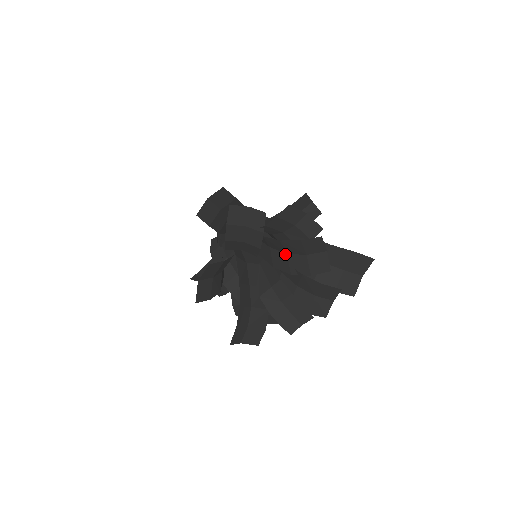
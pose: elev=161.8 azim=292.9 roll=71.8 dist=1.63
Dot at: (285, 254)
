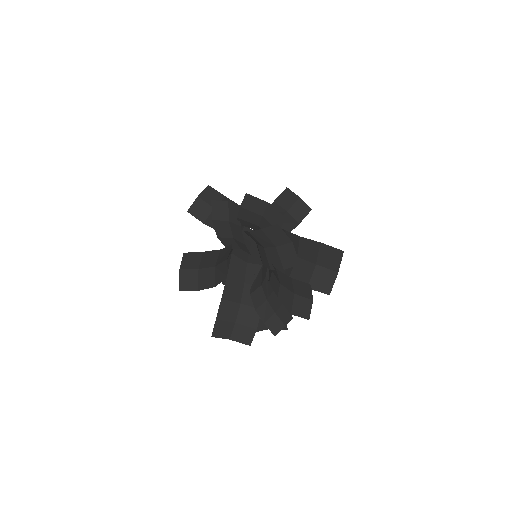
Dot at: (263, 248)
